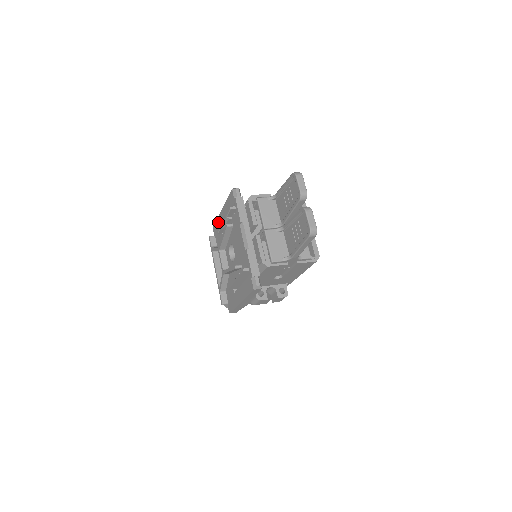
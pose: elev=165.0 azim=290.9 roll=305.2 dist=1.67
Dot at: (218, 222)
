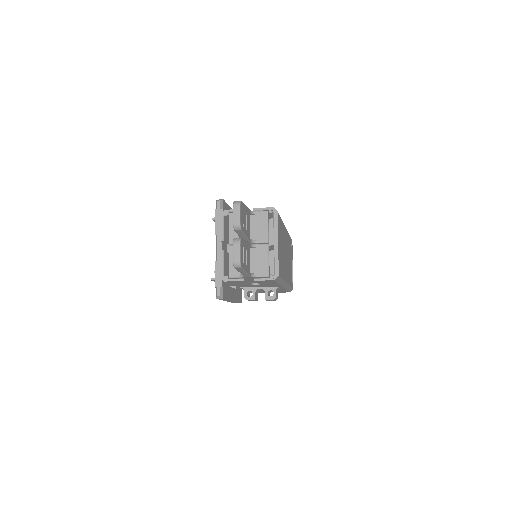
Dot at: occluded
